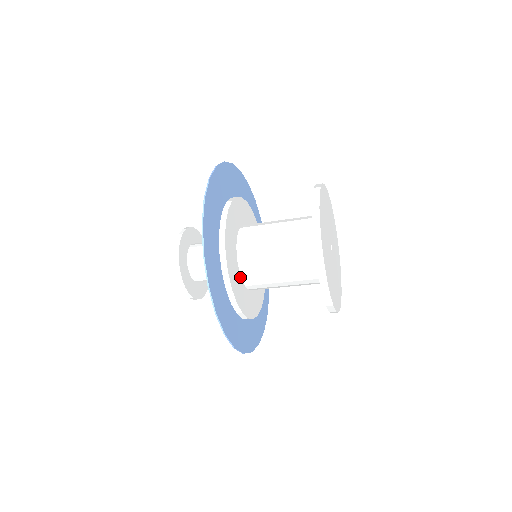
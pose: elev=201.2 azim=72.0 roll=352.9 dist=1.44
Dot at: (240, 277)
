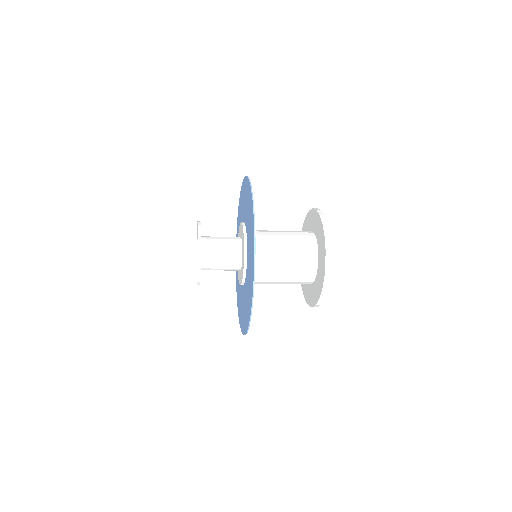
Dot at: occluded
